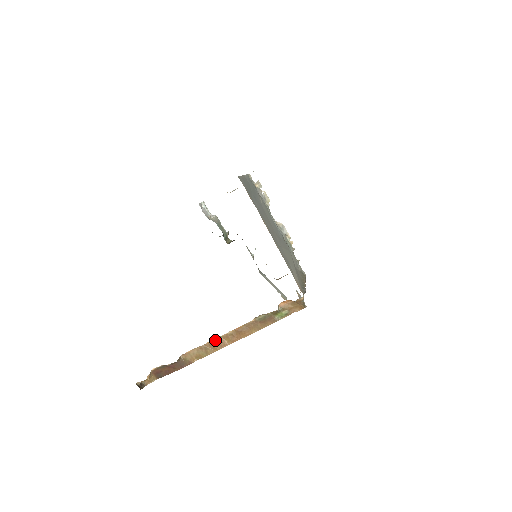
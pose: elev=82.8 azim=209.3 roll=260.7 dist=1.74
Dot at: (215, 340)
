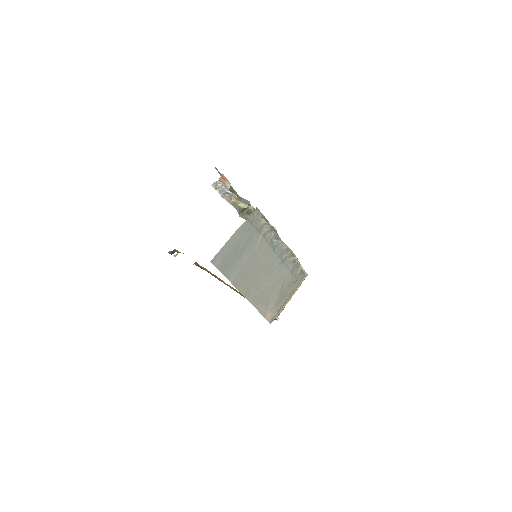
Dot at: (216, 276)
